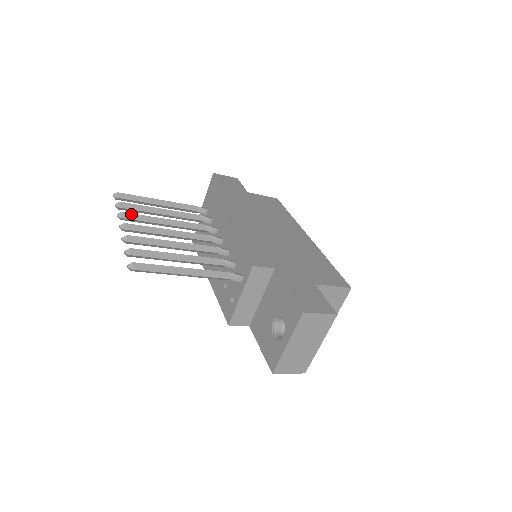
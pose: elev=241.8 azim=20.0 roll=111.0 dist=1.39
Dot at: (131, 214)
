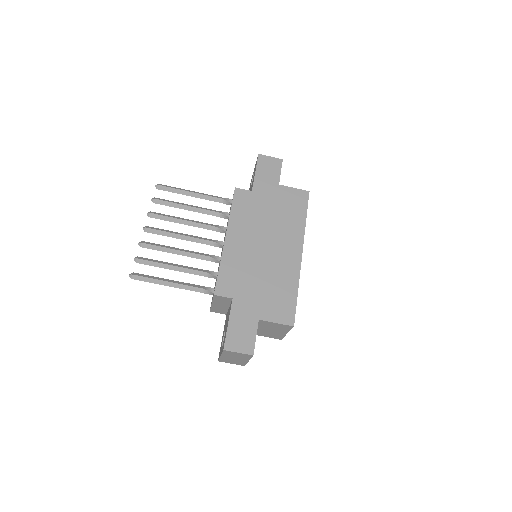
Dot at: (157, 215)
